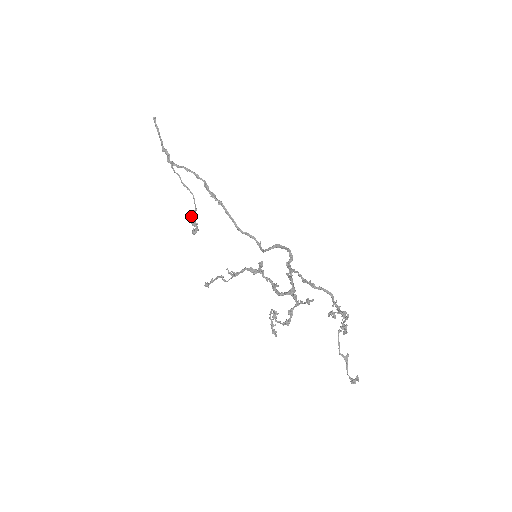
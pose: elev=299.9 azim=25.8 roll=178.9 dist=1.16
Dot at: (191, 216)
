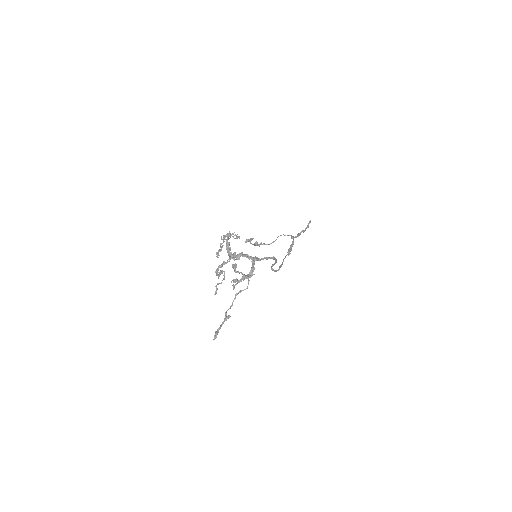
Dot at: (260, 243)
